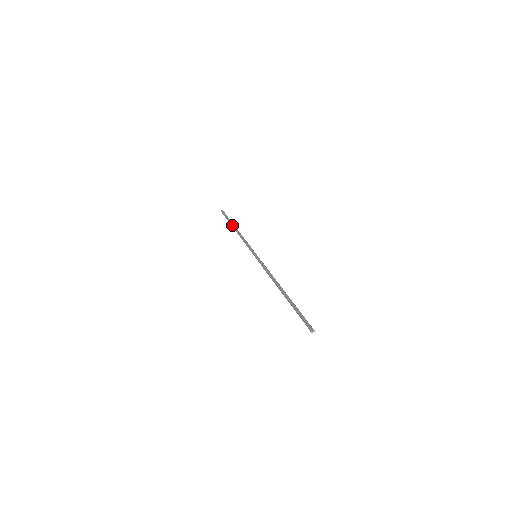
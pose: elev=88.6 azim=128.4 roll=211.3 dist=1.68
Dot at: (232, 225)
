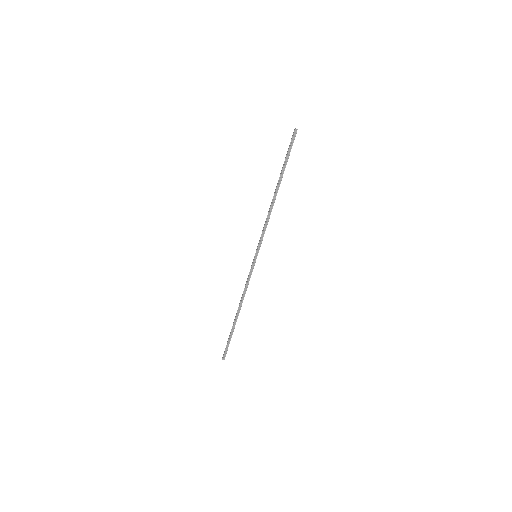
Dot at: (279, 181)
